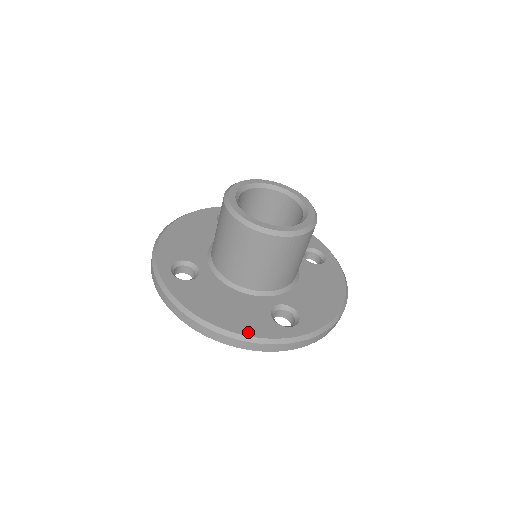
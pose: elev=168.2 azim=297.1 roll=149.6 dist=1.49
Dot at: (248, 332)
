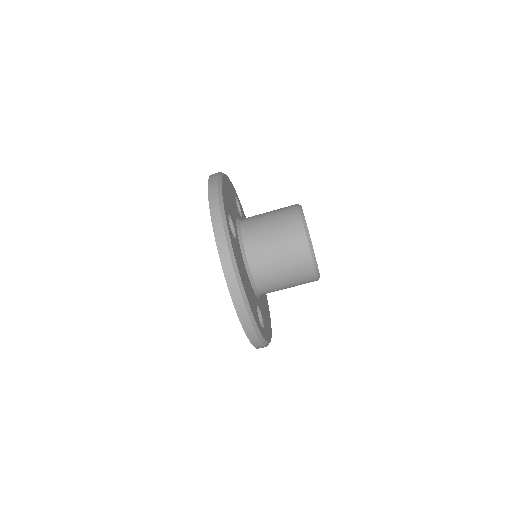
Dot at: occluded
